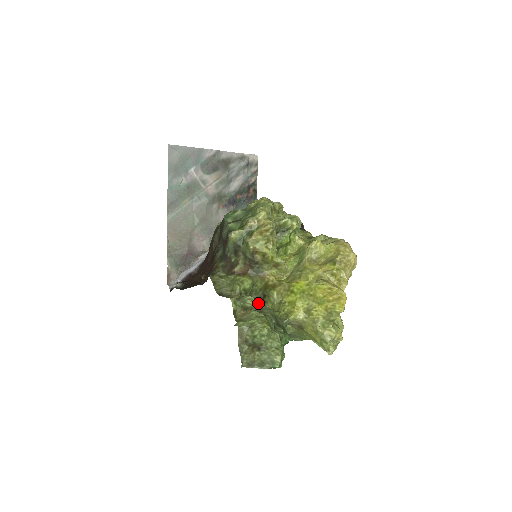
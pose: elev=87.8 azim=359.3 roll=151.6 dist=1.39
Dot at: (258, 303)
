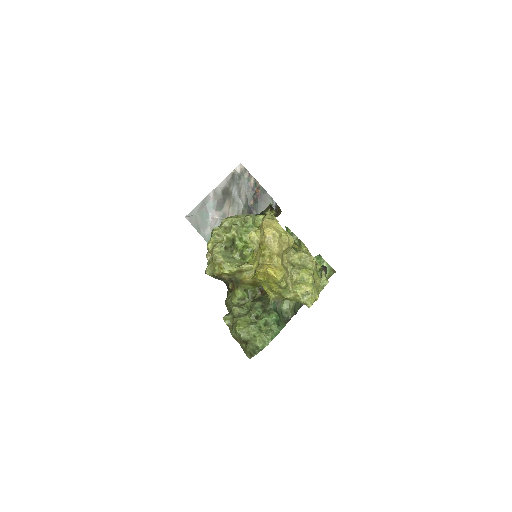
Dot at: (249, 303)
